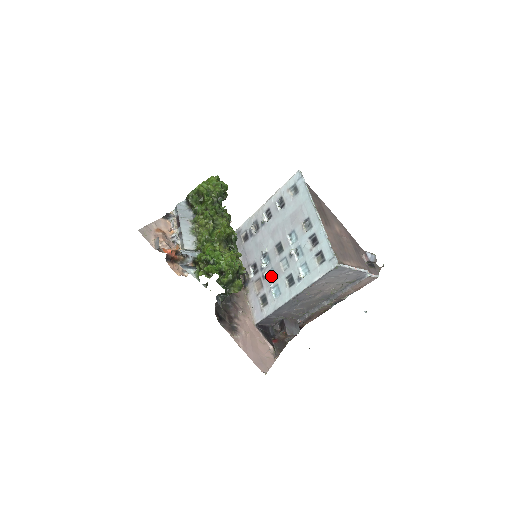
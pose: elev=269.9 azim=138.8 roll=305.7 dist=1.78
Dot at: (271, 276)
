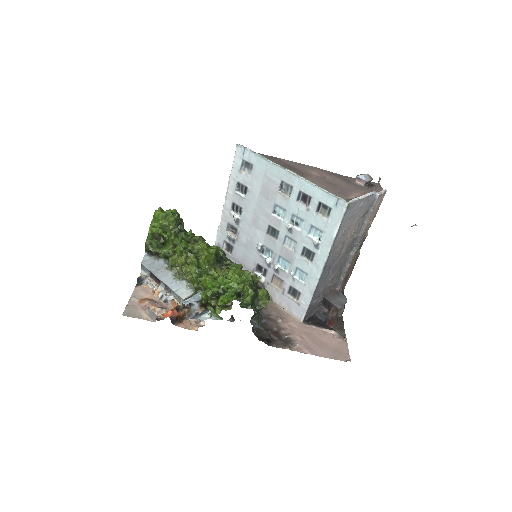
Dot at: (284, 265)
